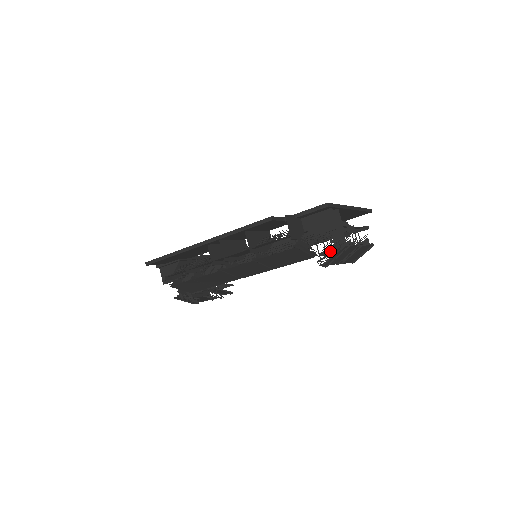
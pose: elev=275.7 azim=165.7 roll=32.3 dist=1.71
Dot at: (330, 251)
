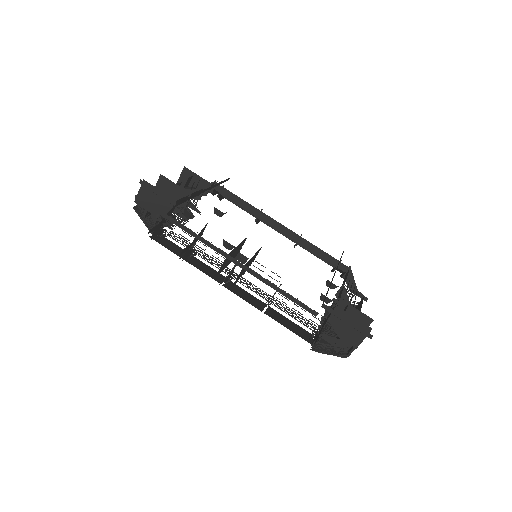
Dot at: (329, 340)
